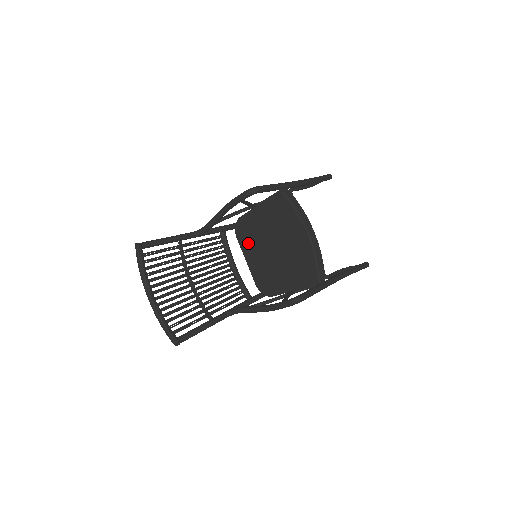
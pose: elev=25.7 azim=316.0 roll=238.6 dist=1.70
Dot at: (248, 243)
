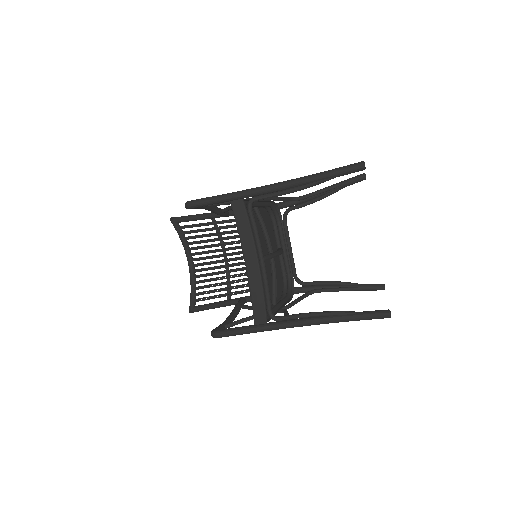
Dot at: (269, 234)
